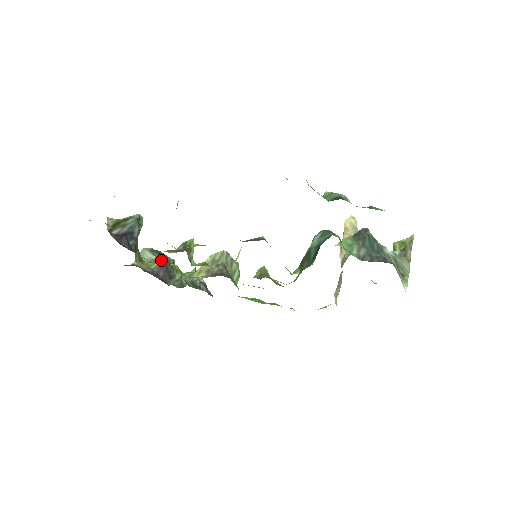
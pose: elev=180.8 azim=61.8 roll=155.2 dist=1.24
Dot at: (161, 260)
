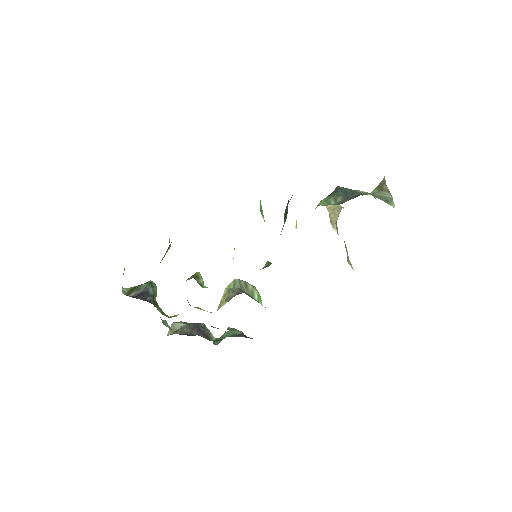
Dot at: (191, 324)
